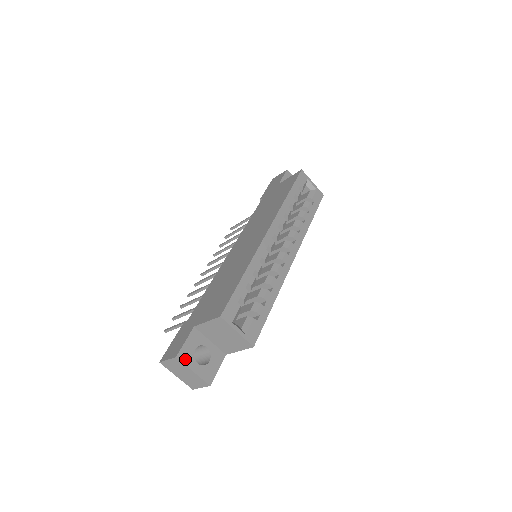
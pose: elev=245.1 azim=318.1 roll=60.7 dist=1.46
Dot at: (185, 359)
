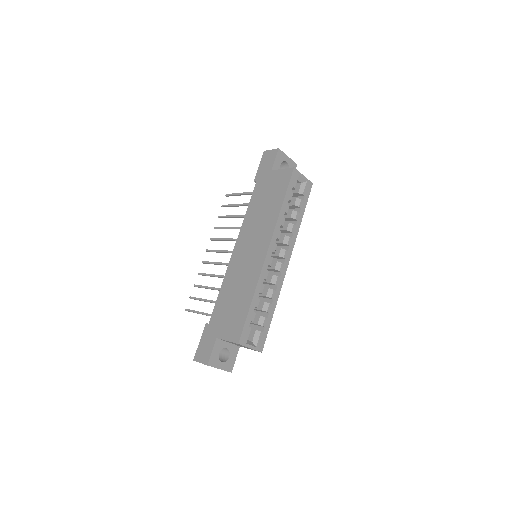
Dot at: (213, 364)
